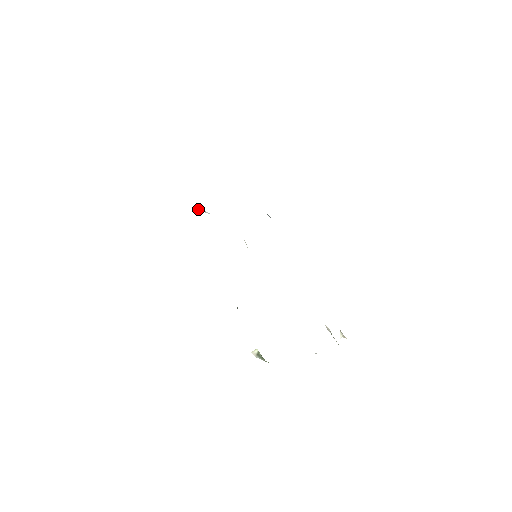
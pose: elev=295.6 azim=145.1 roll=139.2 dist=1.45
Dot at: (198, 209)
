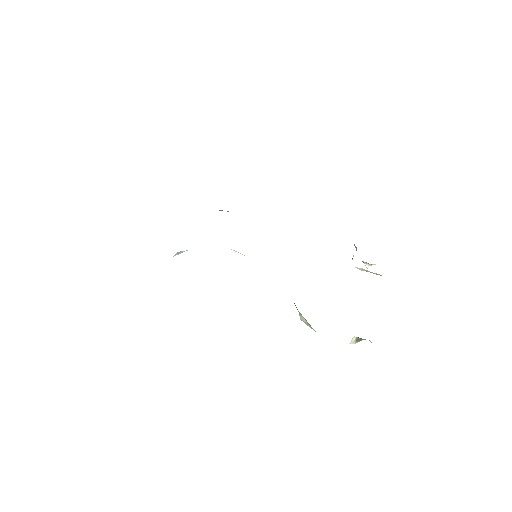
Dot at: (174, 255)
